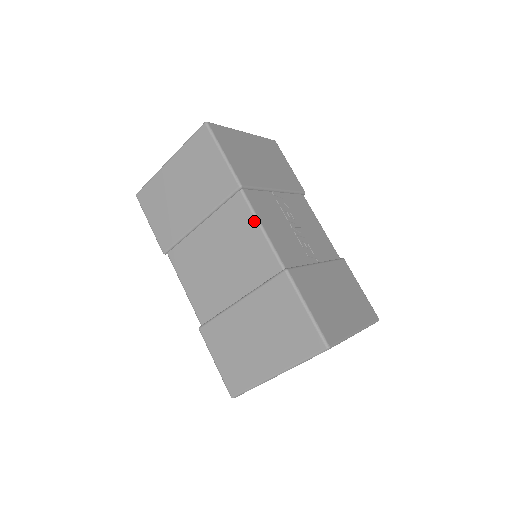
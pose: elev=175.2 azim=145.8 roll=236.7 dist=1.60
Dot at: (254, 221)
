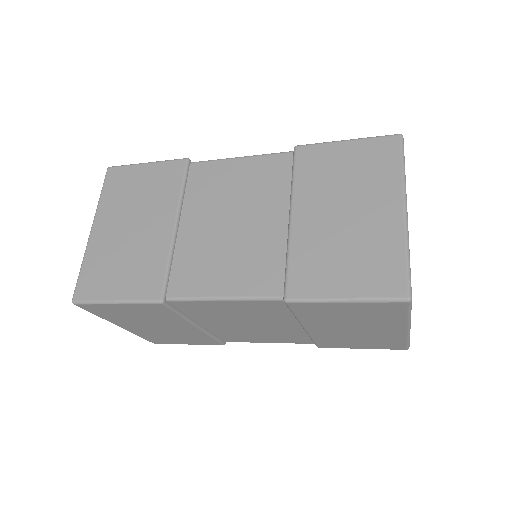
Dot at: (227, 161)
